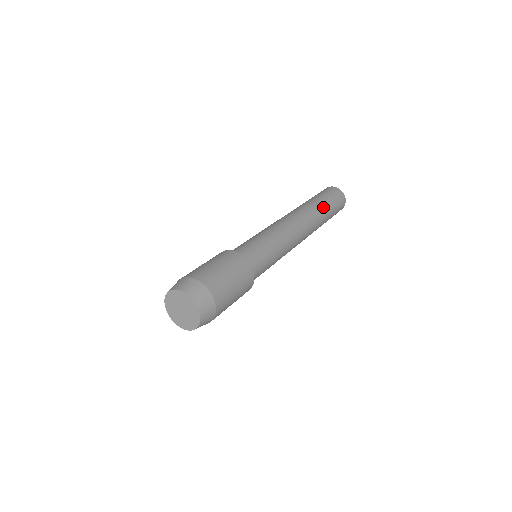
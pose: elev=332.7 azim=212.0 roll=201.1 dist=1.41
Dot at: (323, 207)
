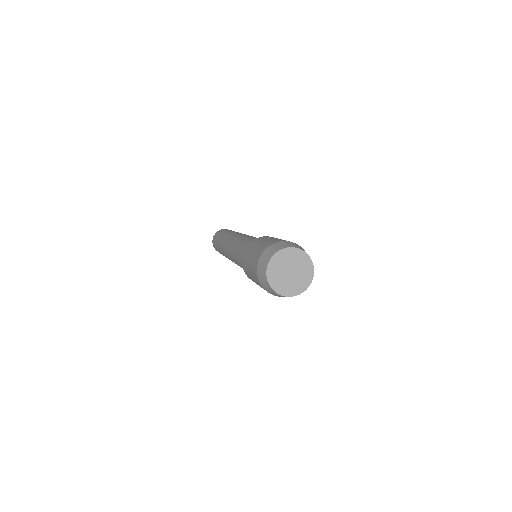
Dot at: (234, 231)
